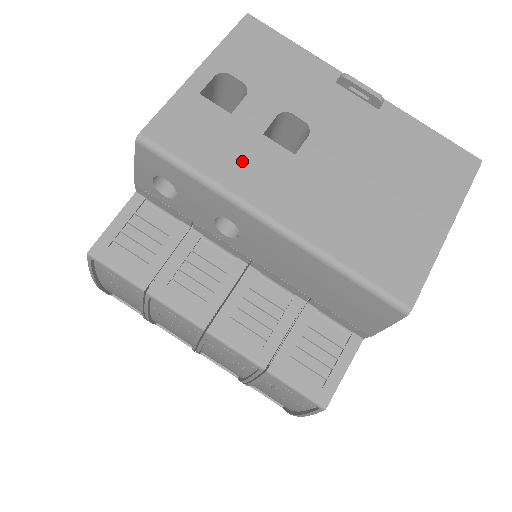
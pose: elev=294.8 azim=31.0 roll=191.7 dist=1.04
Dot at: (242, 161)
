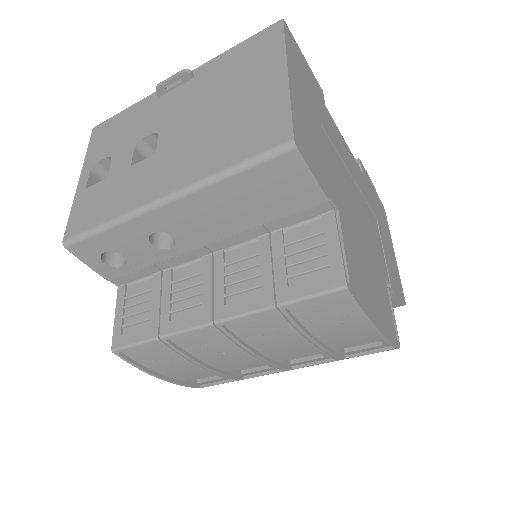
Dot at: (126, 191)
